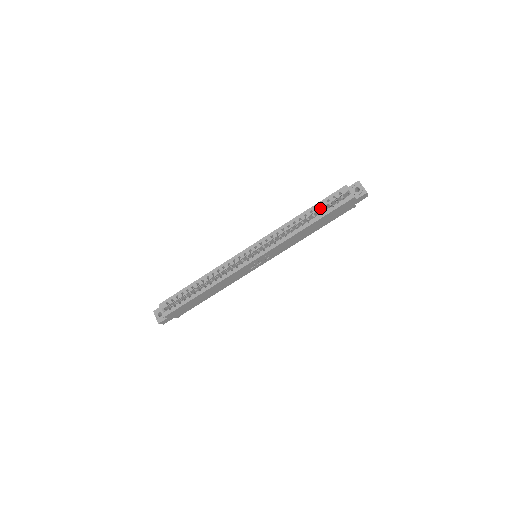
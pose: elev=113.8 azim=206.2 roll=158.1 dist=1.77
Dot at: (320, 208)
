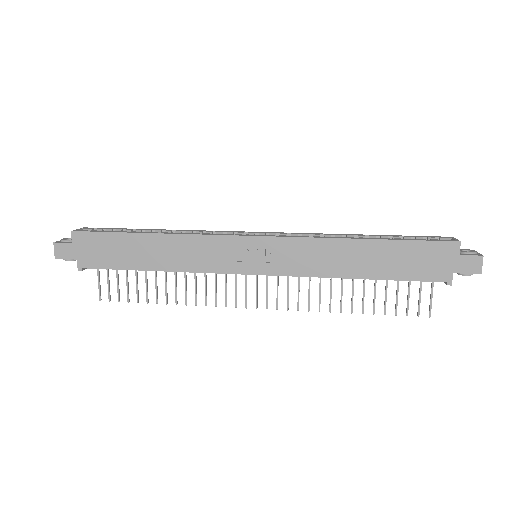
Dot at: occluded
